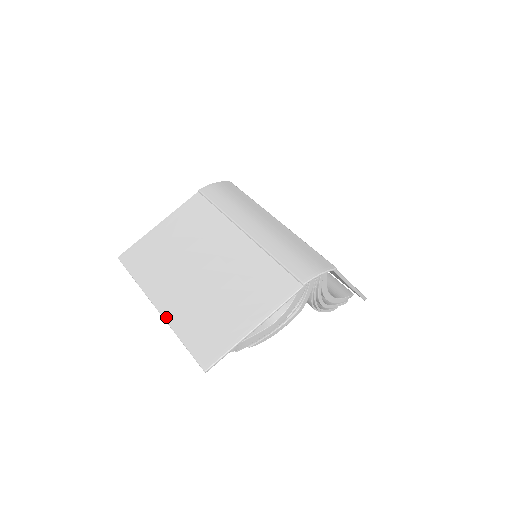
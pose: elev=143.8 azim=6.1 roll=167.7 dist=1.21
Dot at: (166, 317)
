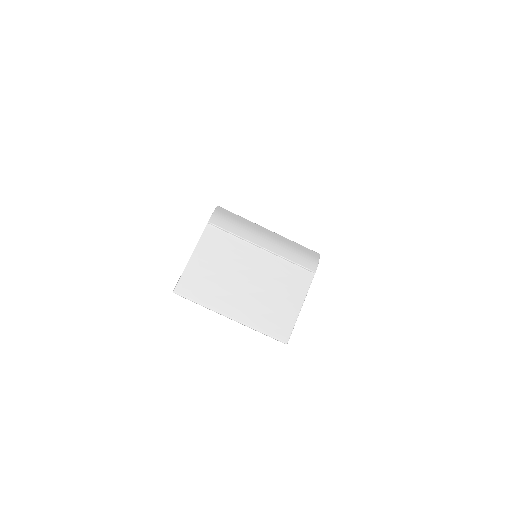
Dot at: (242, 322)
